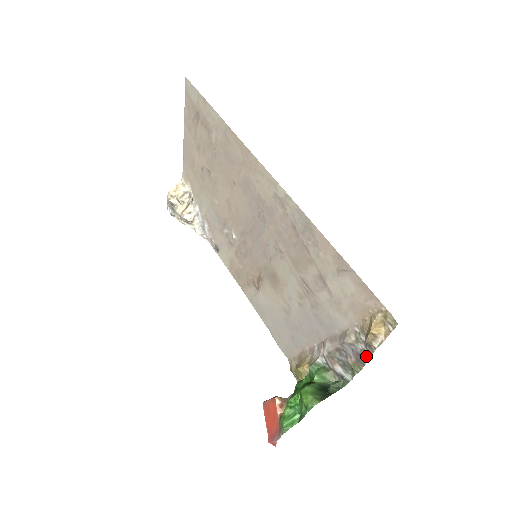
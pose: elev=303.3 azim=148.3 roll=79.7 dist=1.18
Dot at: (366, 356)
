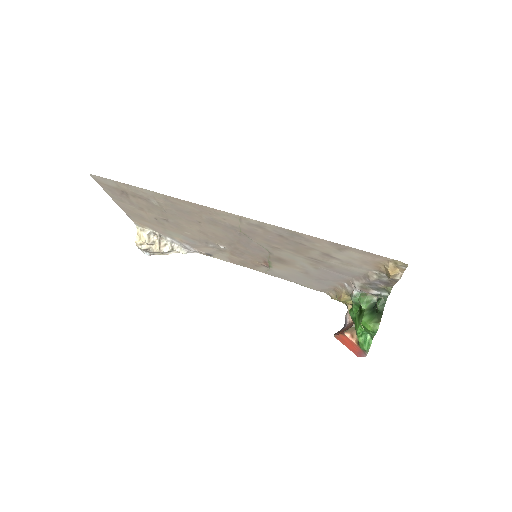
Dot at: (393, 283)
